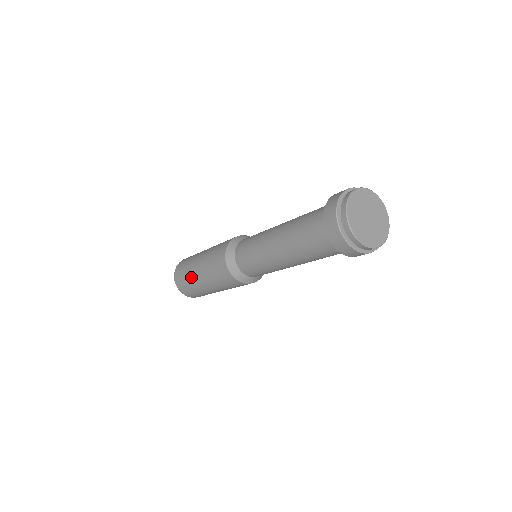
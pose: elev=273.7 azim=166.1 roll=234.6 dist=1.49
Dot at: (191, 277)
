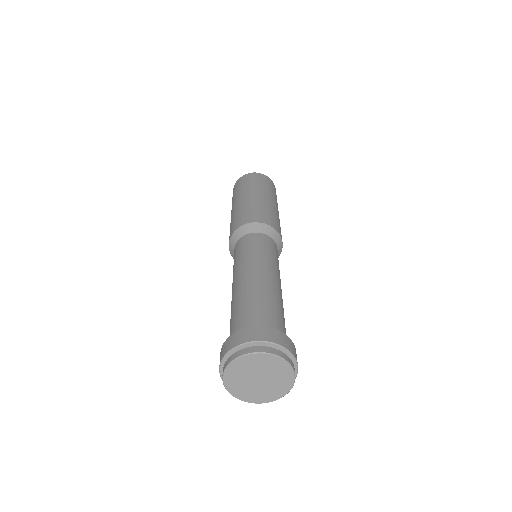
Dot at: occluded
